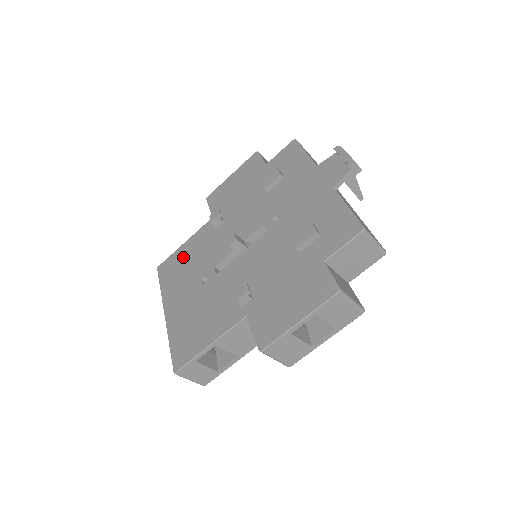
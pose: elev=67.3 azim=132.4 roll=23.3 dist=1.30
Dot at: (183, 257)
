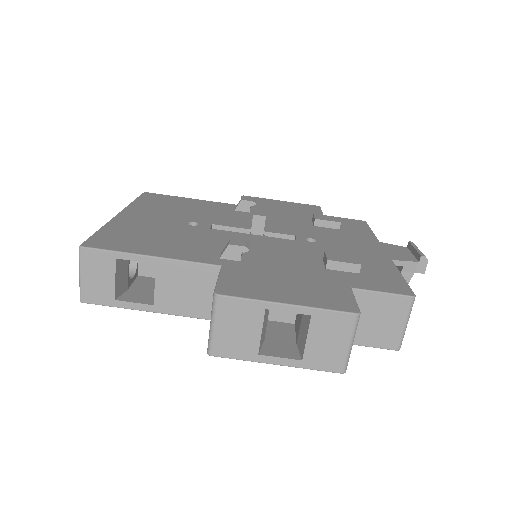
Dot at: (182, 202)
